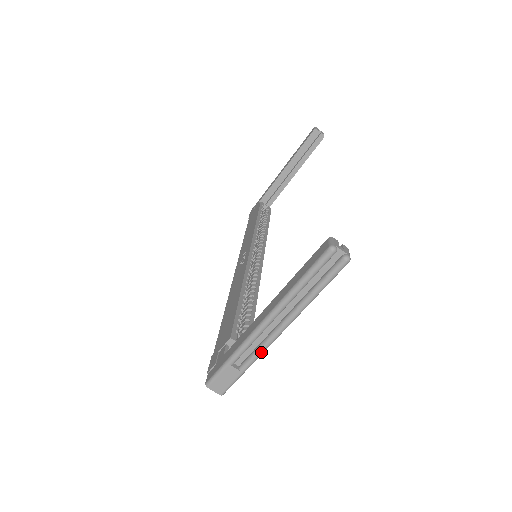
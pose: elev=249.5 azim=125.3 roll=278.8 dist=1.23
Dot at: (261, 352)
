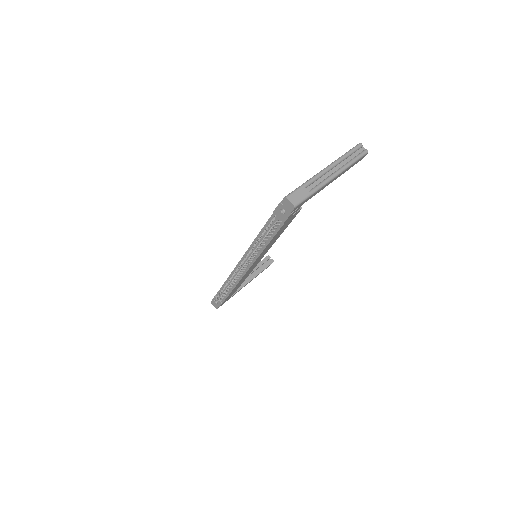
Dot at: (323, 184)
